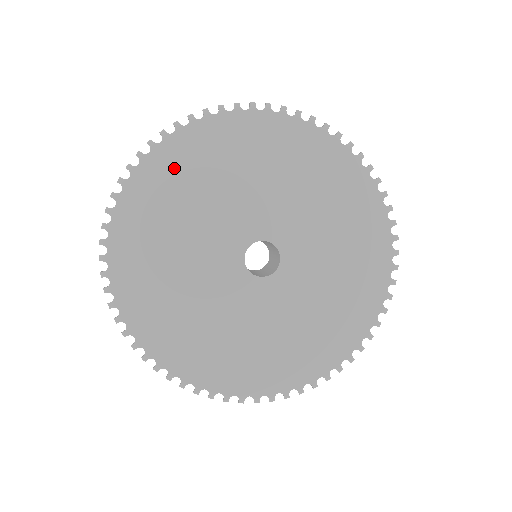
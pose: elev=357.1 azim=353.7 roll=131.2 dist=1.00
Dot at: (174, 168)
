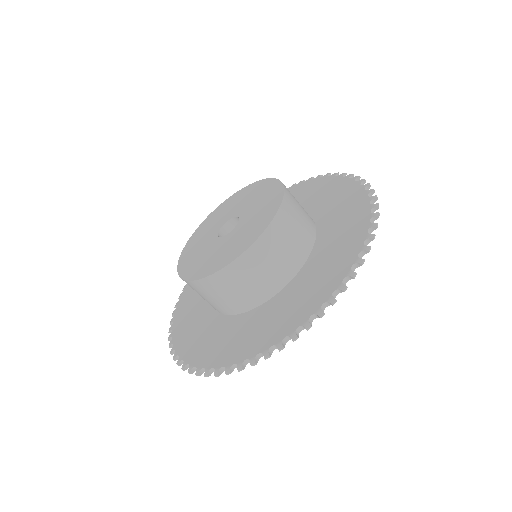
Dot at: occluded
